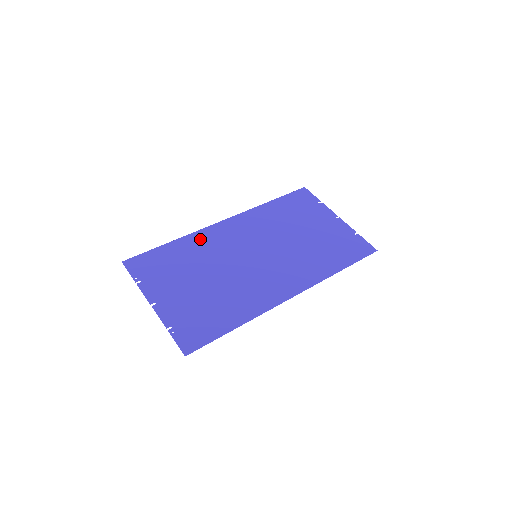
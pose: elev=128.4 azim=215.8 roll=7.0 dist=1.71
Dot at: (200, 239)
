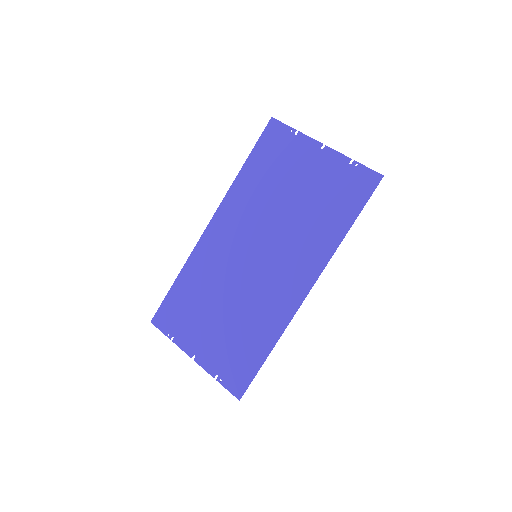
Dot at: (199, 261)
